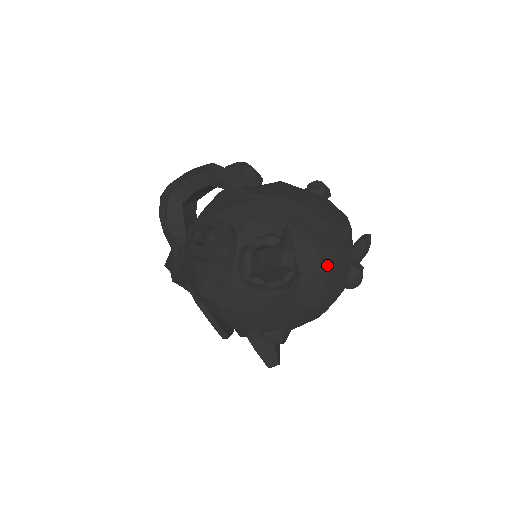
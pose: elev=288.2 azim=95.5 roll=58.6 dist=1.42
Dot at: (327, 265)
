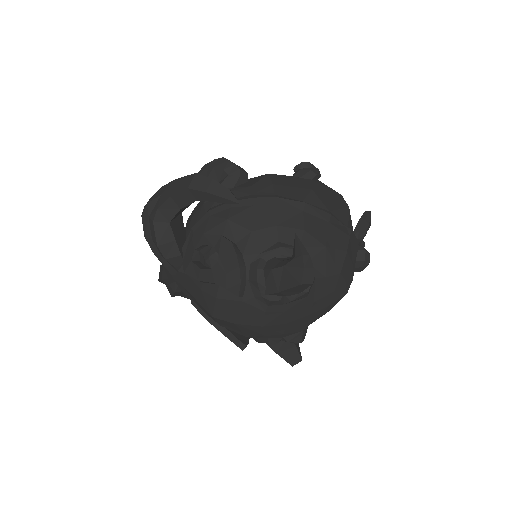
Dot at: (338, 261)
